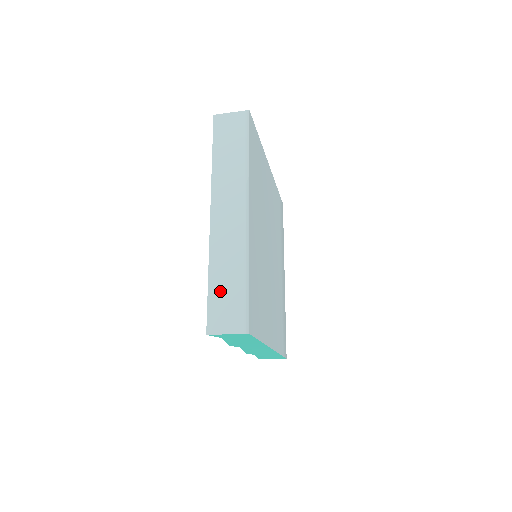
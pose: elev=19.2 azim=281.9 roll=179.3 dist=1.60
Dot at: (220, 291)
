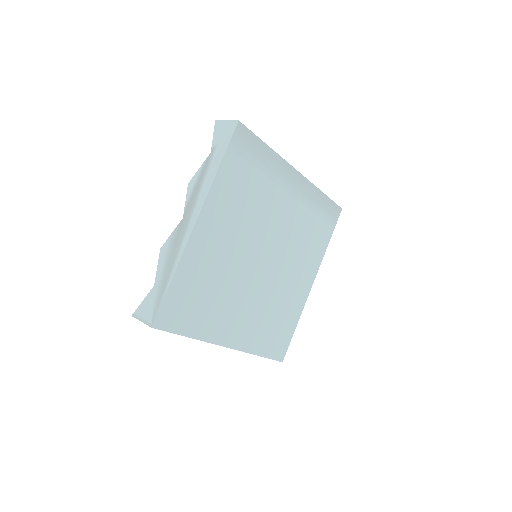
Dot at: occluded
